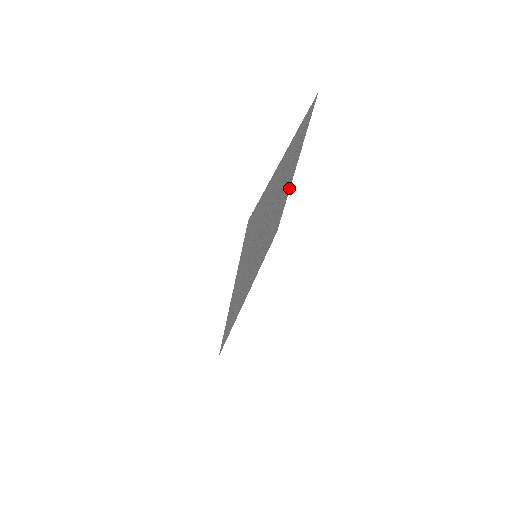
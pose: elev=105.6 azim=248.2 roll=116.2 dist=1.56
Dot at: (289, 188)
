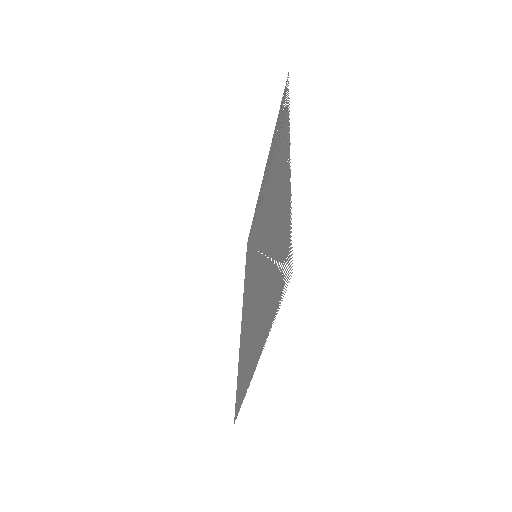
Dot at: (287, 134)
